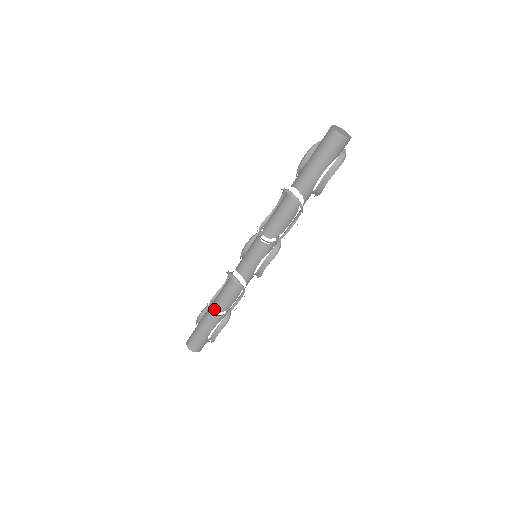
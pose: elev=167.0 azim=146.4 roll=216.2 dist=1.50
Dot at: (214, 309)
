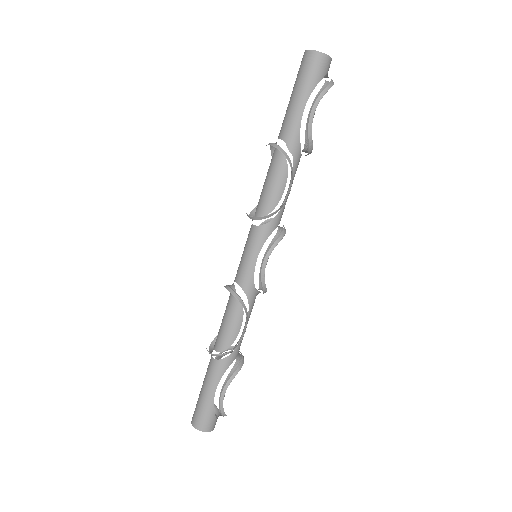
Dot at: (215, 348)
